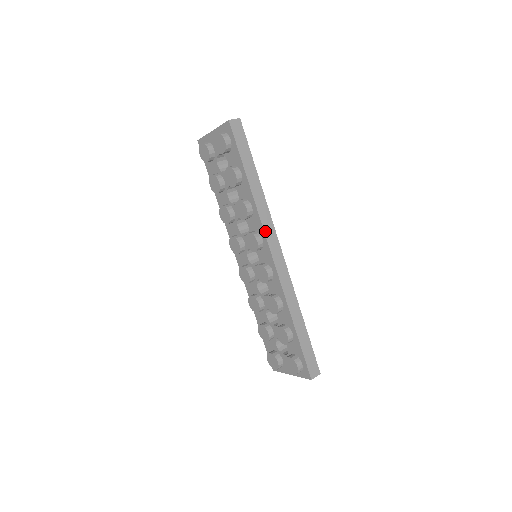
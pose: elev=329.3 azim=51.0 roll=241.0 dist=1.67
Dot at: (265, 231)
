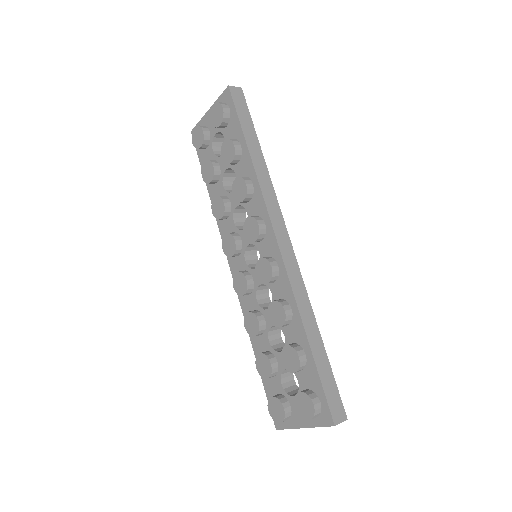
Dot at: (269, 211)
